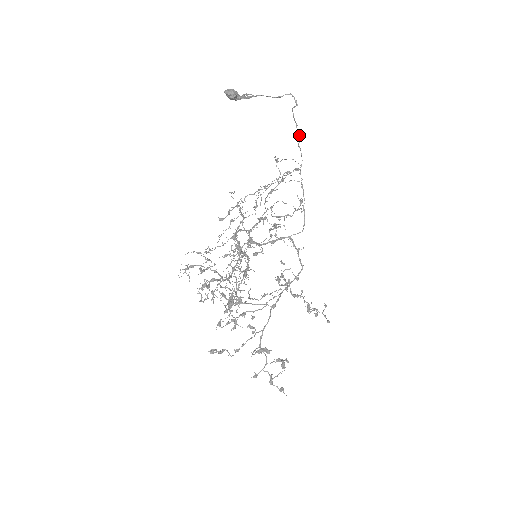
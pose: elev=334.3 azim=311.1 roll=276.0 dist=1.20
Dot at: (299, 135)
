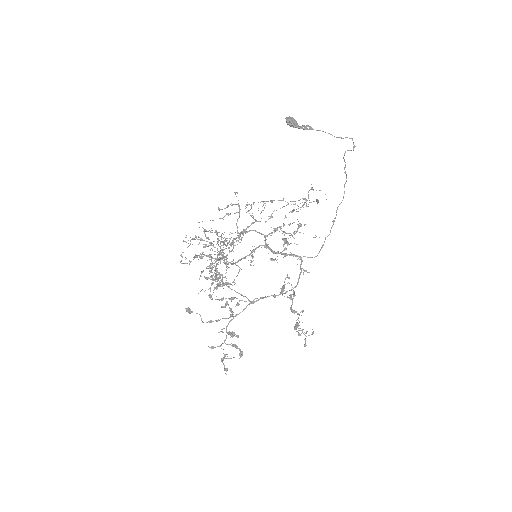
Dot at: (346, 176)
